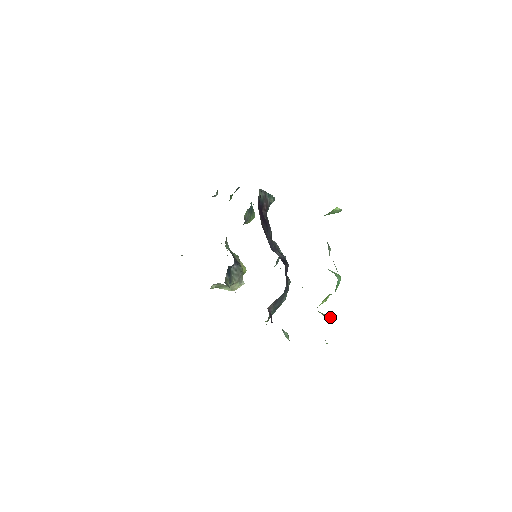
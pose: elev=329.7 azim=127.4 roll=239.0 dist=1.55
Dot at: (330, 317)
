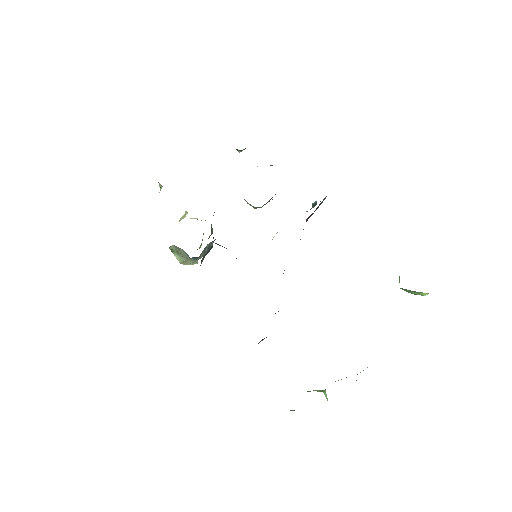
Dot at: (327, 398)
